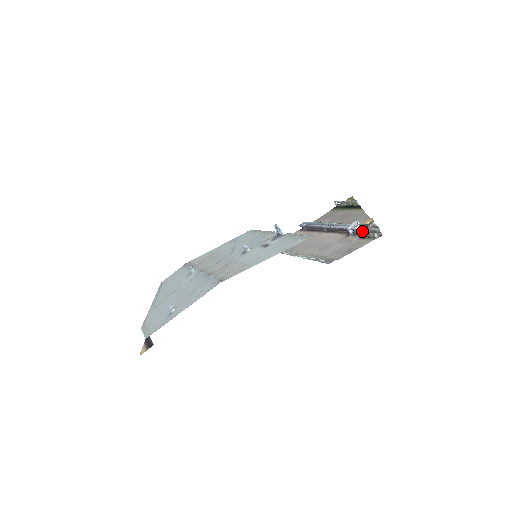
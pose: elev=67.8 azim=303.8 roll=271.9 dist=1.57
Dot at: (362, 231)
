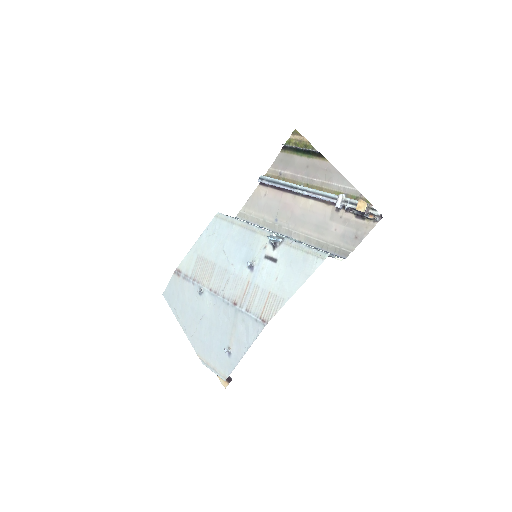
Dot at: (356, 210)
